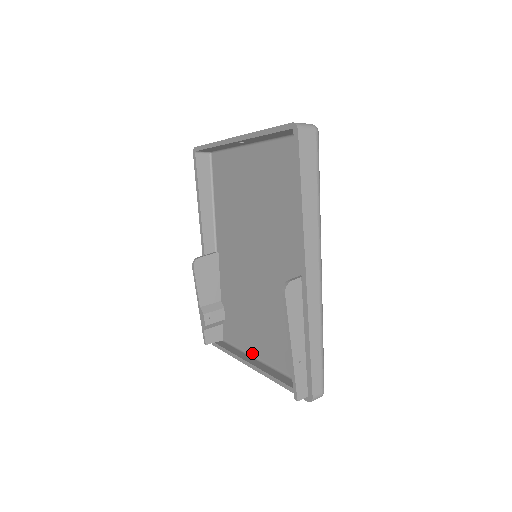
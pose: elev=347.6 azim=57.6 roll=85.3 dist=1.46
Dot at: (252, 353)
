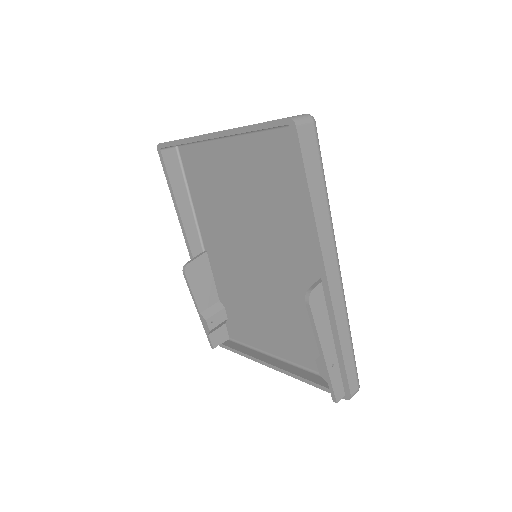
Dot at: (267, 351)
